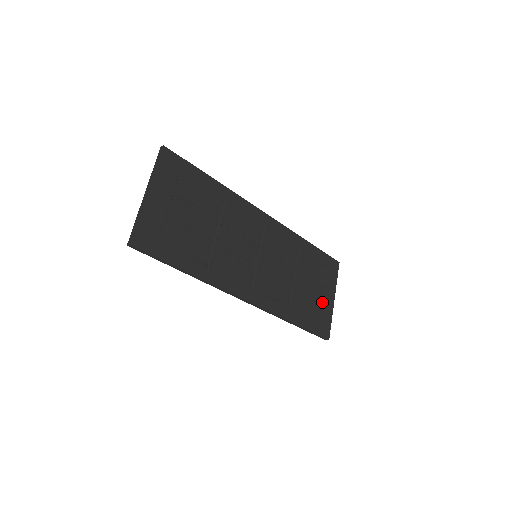
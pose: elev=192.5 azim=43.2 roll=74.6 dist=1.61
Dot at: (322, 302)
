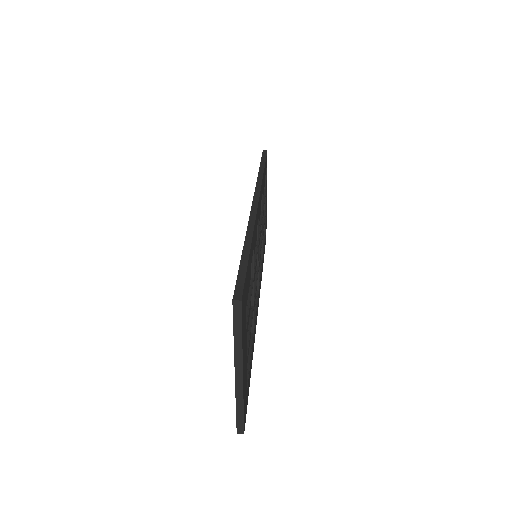
Dot at: (265, 213)
